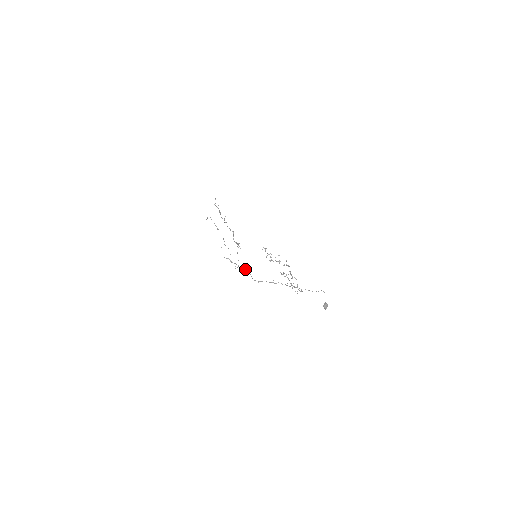
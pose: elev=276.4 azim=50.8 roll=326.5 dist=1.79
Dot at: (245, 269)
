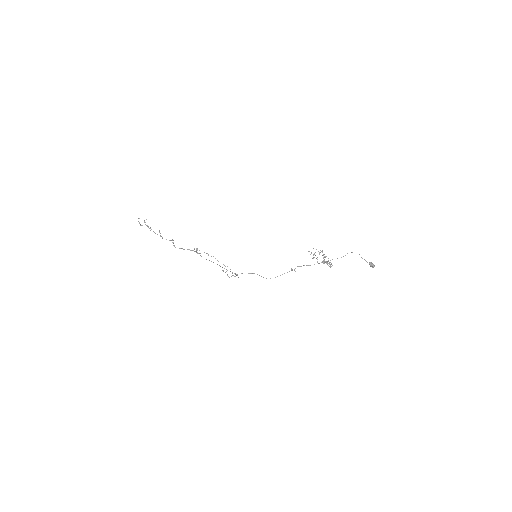
Dot at: occluded
